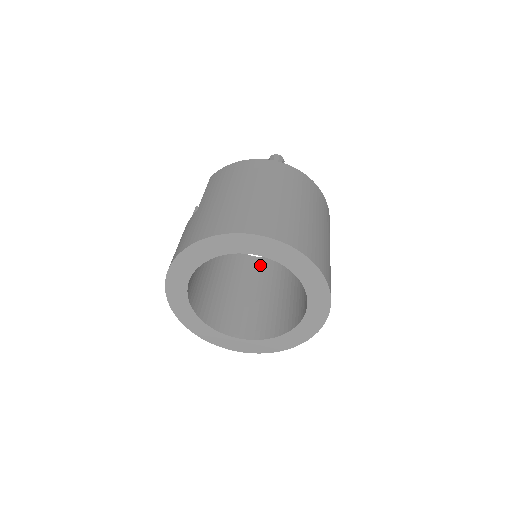
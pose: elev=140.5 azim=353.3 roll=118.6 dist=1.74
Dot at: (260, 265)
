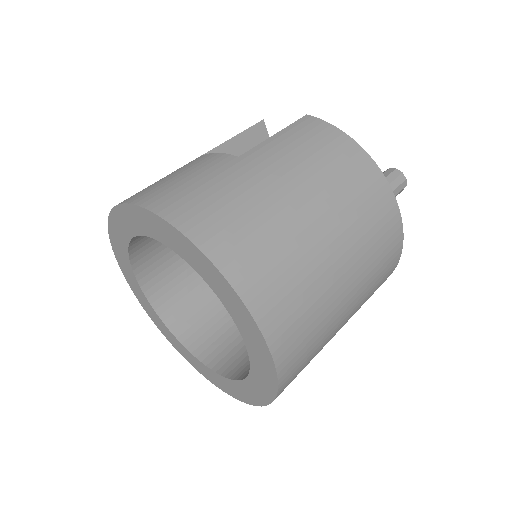
Dot at: occluded
